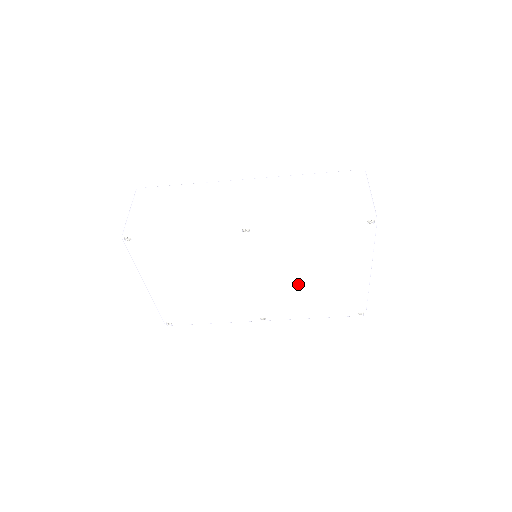
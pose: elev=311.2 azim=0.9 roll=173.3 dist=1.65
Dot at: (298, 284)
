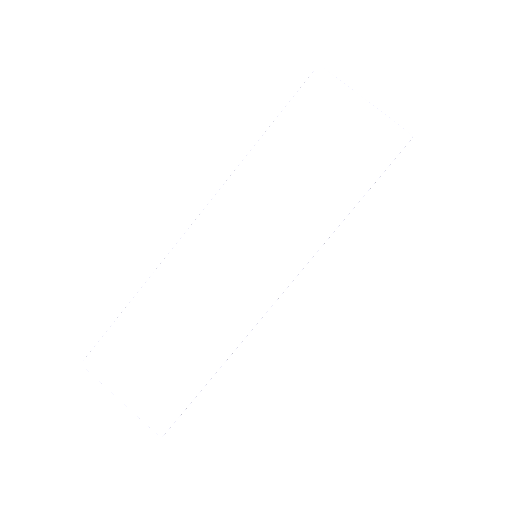
Dot at: occluded
